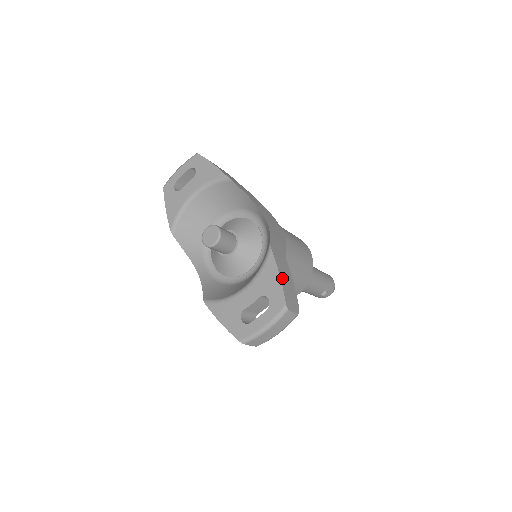
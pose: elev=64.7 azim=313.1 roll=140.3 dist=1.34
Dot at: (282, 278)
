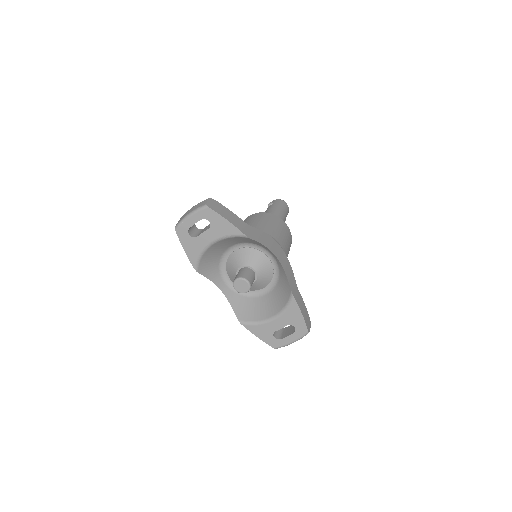
Dot at: (303, 314)
